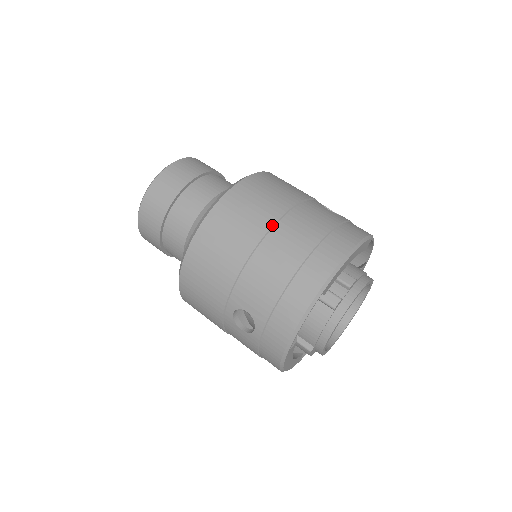
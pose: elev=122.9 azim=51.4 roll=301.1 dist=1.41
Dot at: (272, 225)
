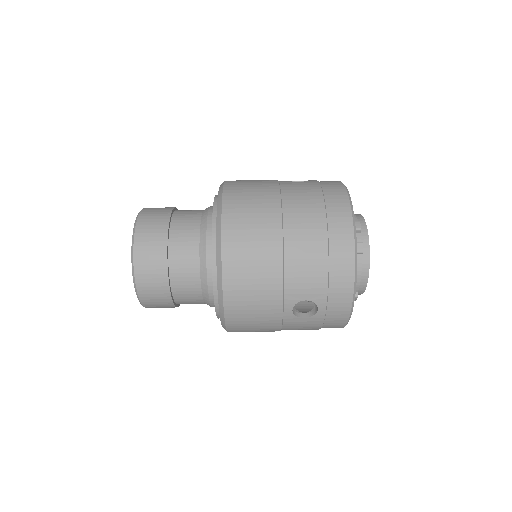
Dot at: (281, 220)
